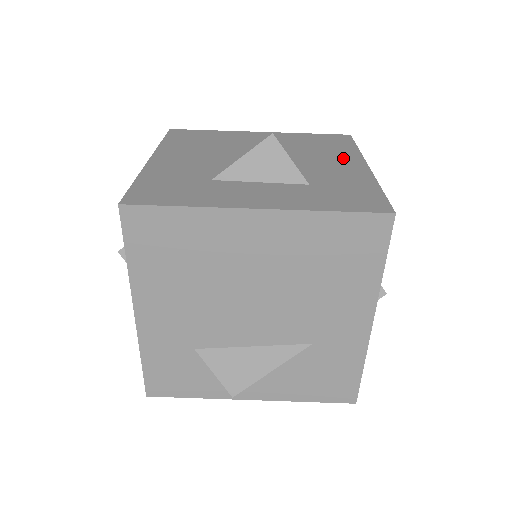
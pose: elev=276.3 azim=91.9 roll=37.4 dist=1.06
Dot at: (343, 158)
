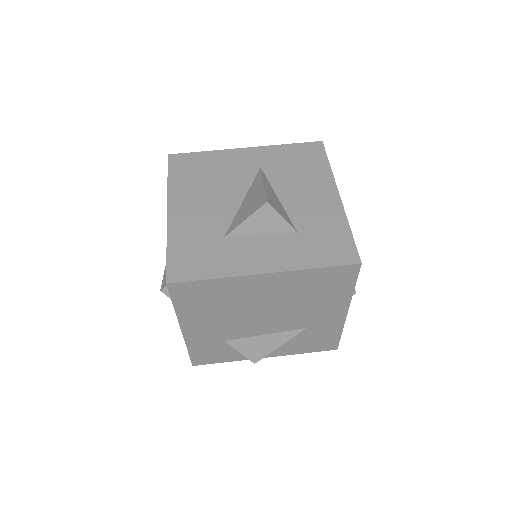
Dot at: (319, 186)
